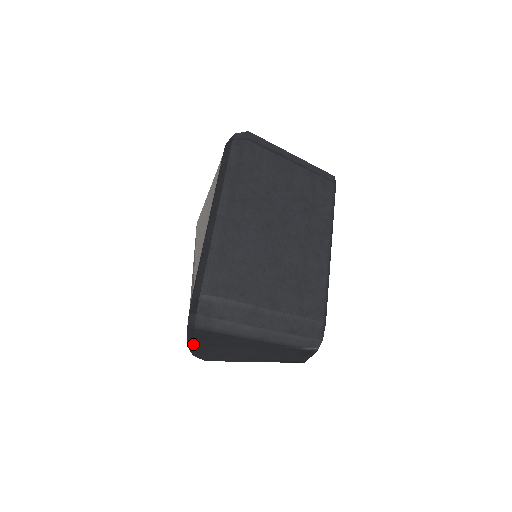
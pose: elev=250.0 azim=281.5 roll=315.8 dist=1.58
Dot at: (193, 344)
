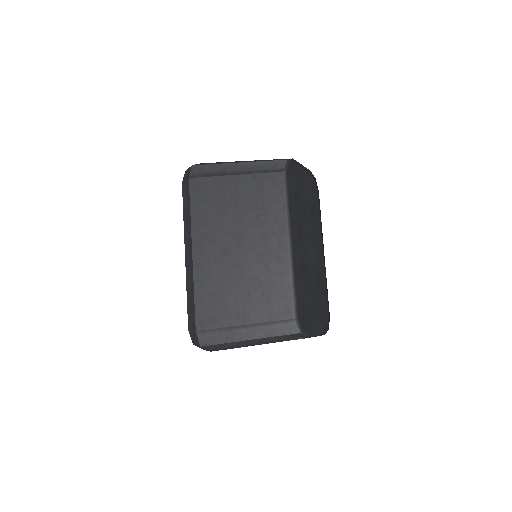
Dot at: occluded
